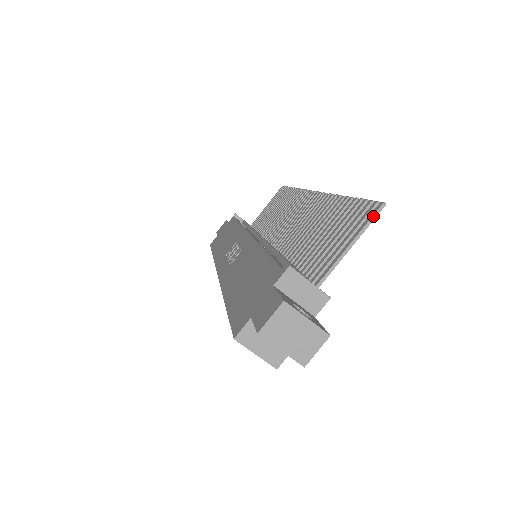
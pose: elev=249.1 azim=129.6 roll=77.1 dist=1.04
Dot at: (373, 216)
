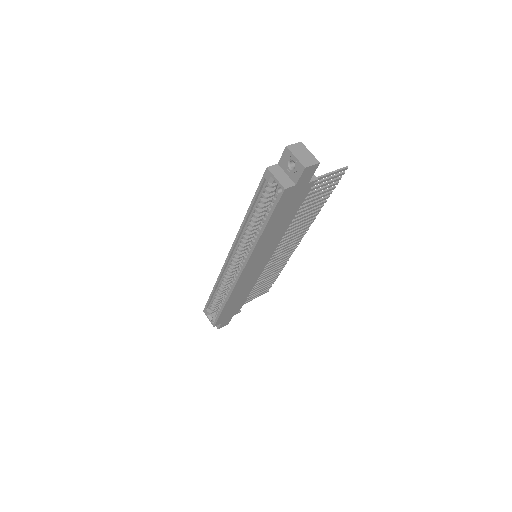
Dot at: (342, 168)
